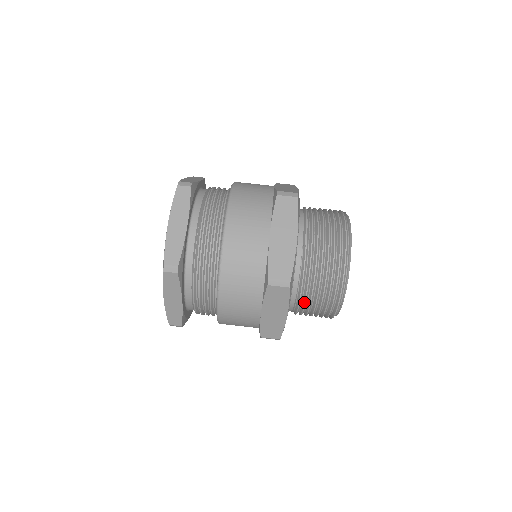
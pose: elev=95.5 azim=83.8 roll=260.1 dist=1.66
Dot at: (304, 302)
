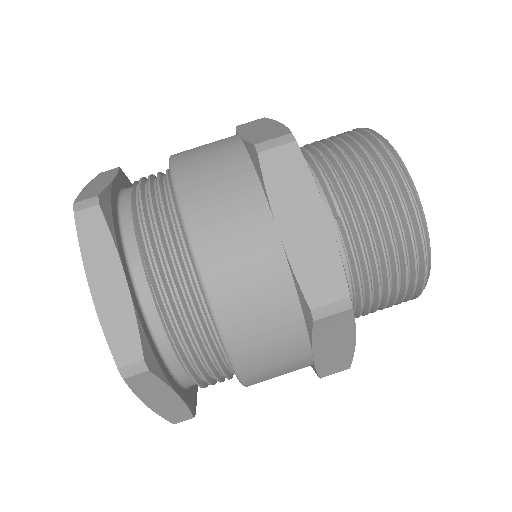
Dot at: (369, 304)
